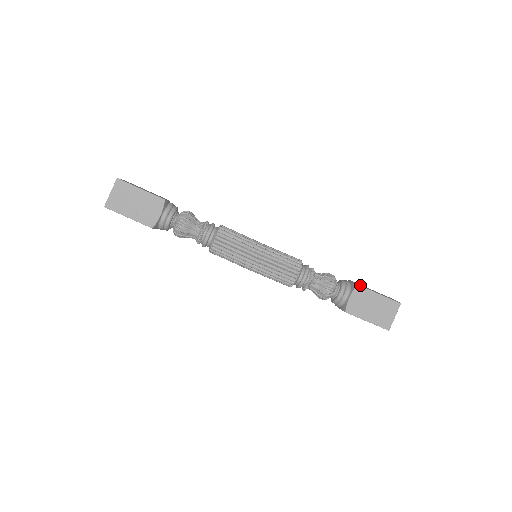
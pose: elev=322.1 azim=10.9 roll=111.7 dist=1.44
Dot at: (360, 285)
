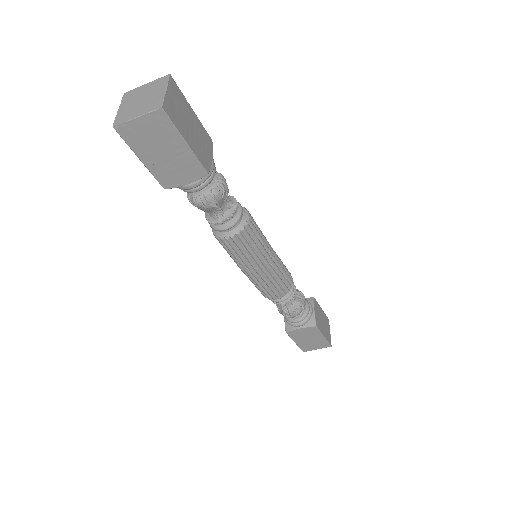
Dot at: (318, 322)
